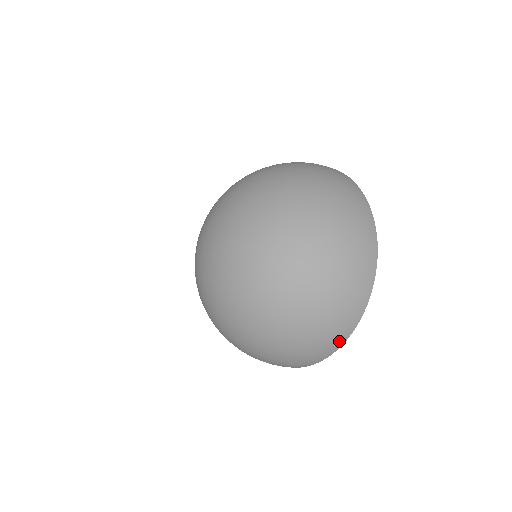
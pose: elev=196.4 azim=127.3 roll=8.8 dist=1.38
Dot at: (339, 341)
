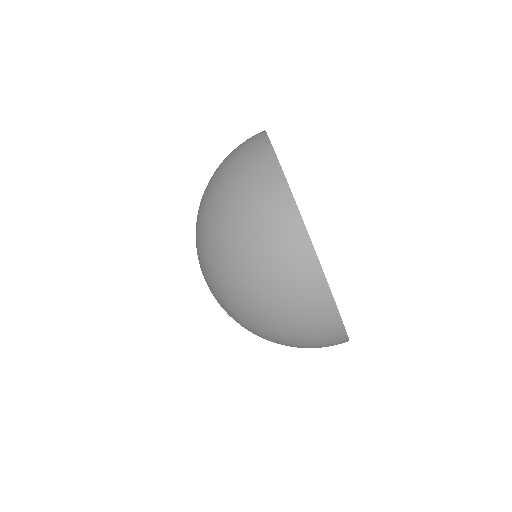
Dot at: (323, 298)
